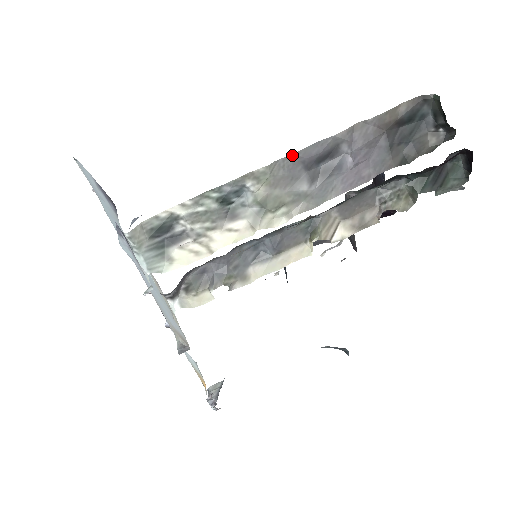
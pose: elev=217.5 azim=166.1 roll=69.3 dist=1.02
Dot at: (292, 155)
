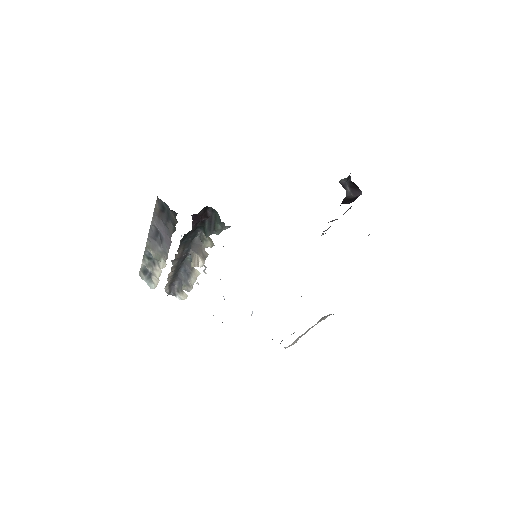
Dot at: (148, 236)
